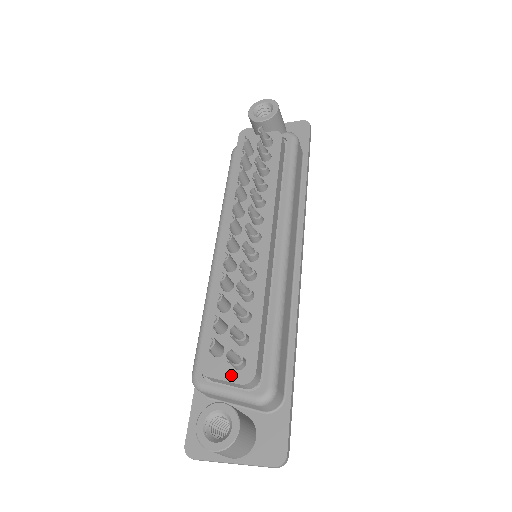
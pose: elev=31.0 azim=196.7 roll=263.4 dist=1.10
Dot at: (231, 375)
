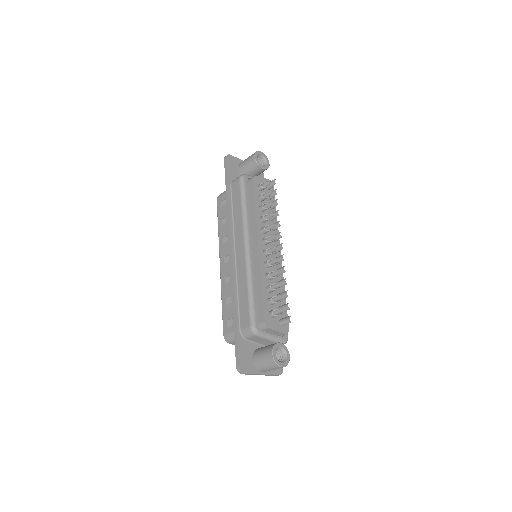
Dot at: (280, 329)
